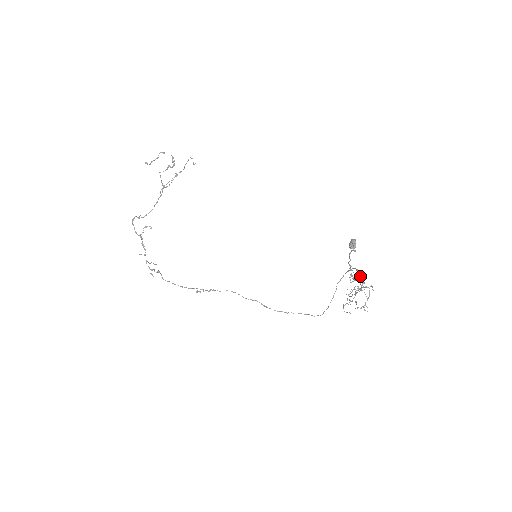
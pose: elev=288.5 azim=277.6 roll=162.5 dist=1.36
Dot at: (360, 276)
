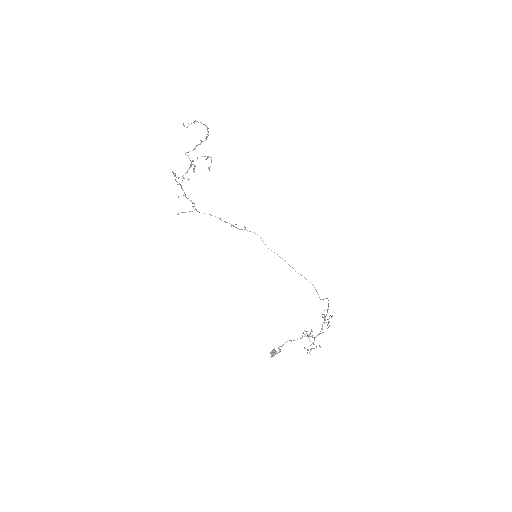
Dot at: (321, 328)
